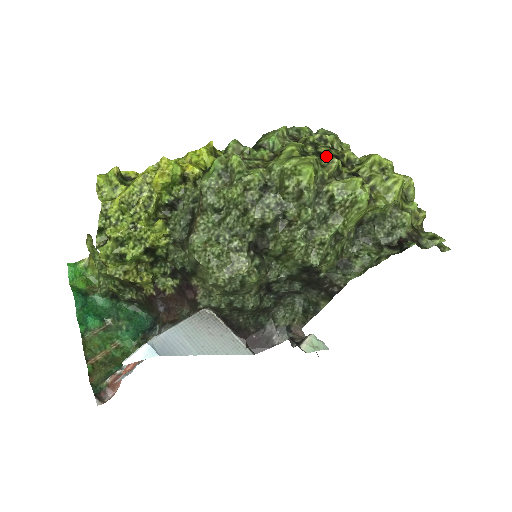
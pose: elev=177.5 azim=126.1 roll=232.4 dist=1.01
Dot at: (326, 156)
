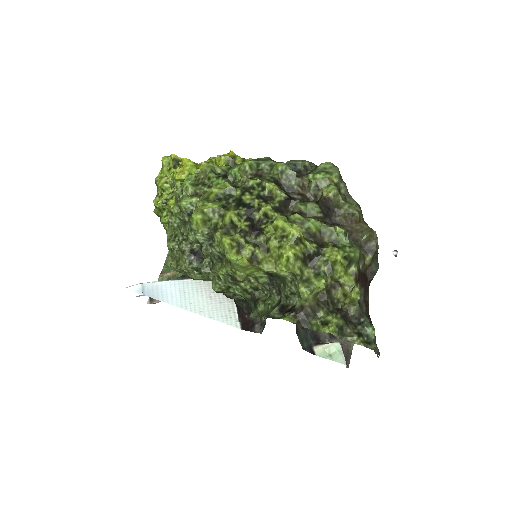
Dot at: (241, 205)
